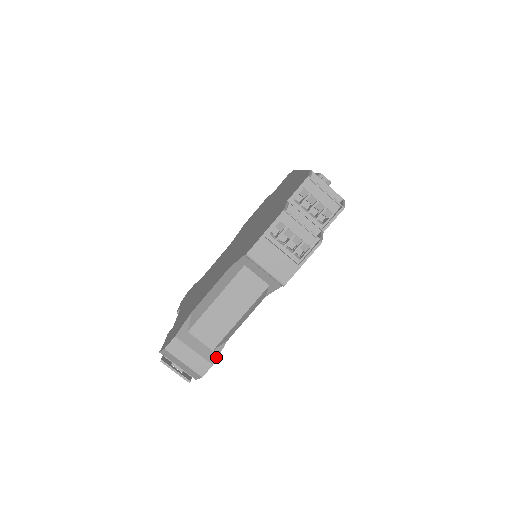
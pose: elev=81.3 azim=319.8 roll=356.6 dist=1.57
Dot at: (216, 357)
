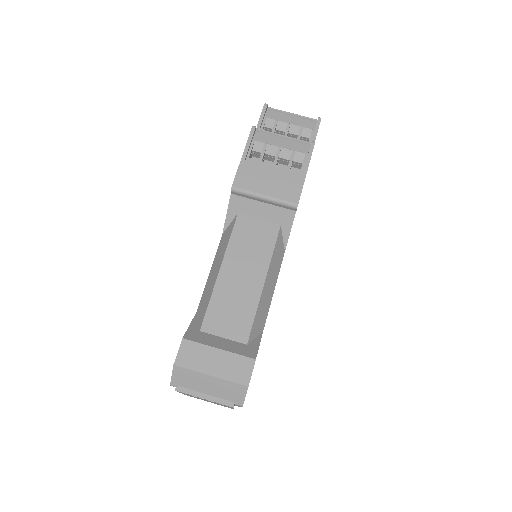
Dot at: (256, 350)
